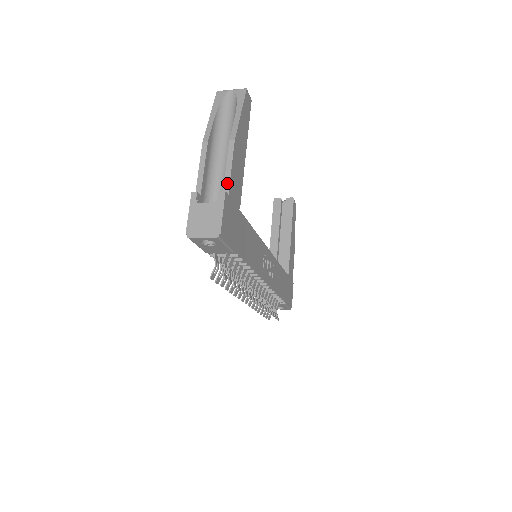
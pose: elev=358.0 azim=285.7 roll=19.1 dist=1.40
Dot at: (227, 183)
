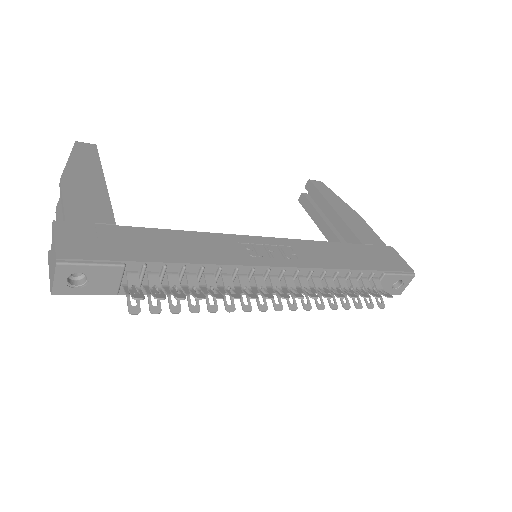
Dot at: (63, 215)
